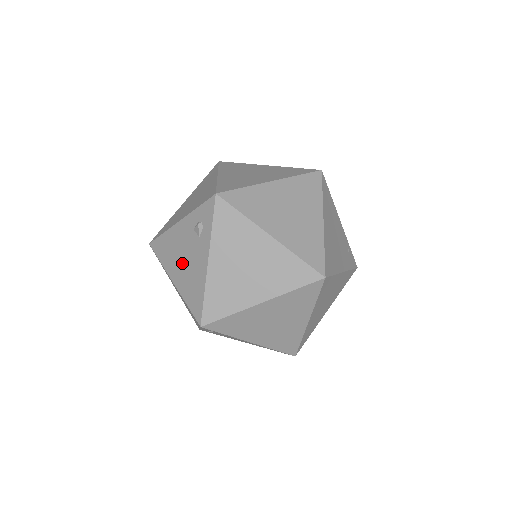
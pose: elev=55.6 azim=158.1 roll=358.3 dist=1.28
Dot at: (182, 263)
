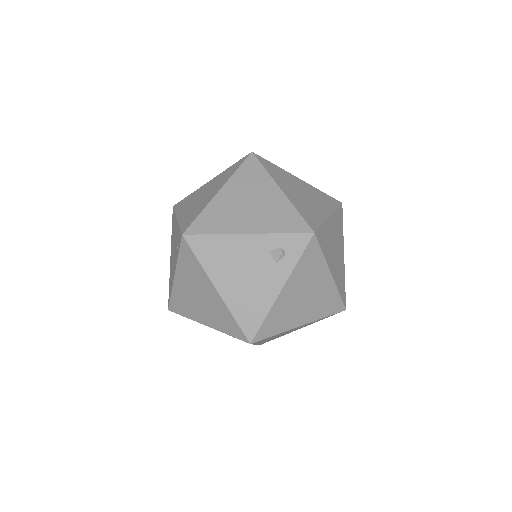
Dot at: (240, 277)
